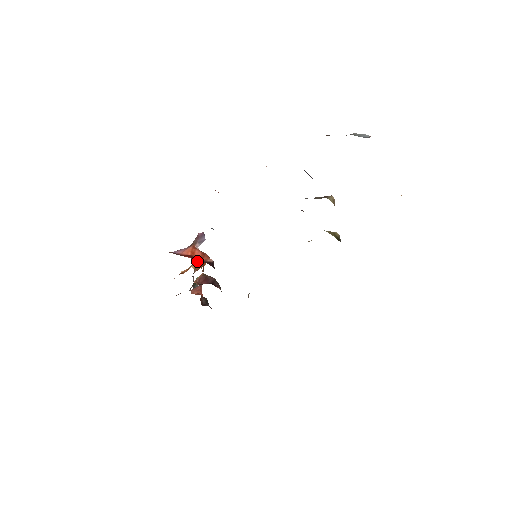
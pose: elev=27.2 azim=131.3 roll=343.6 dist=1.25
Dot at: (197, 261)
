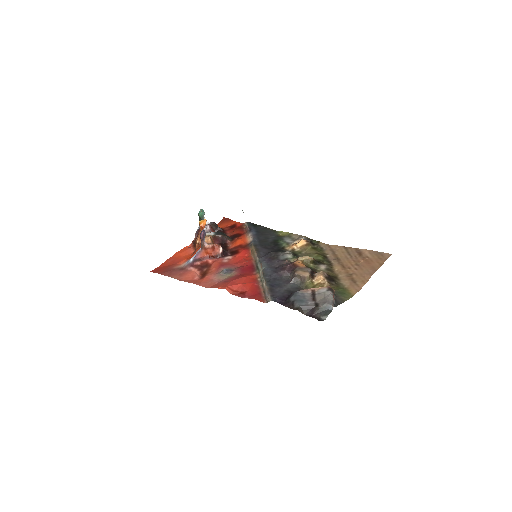
Dot at: (202, 229)
